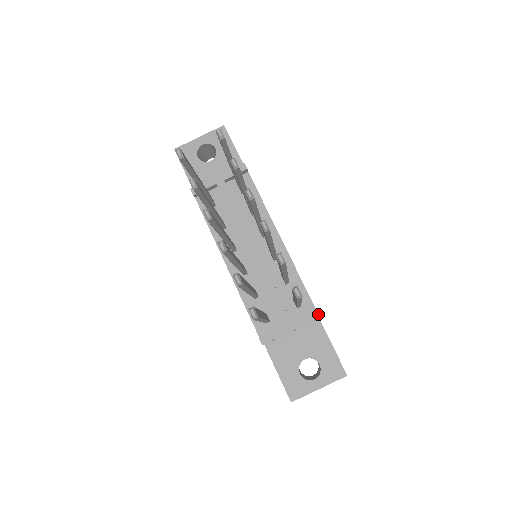
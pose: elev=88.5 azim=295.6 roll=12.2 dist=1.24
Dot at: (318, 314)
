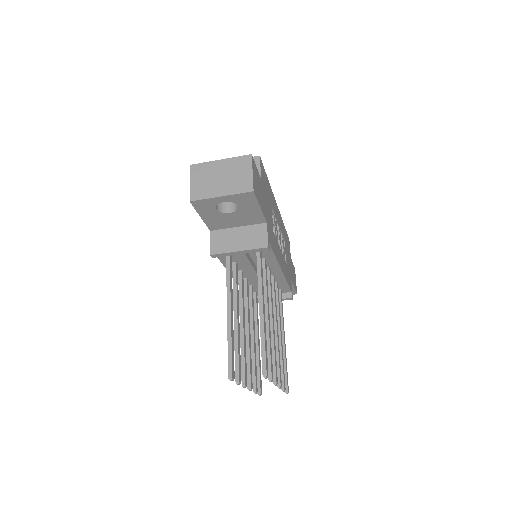
Dot at: (292, 299)
